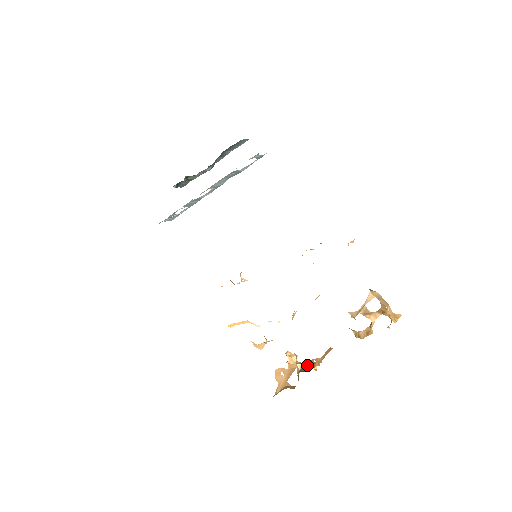
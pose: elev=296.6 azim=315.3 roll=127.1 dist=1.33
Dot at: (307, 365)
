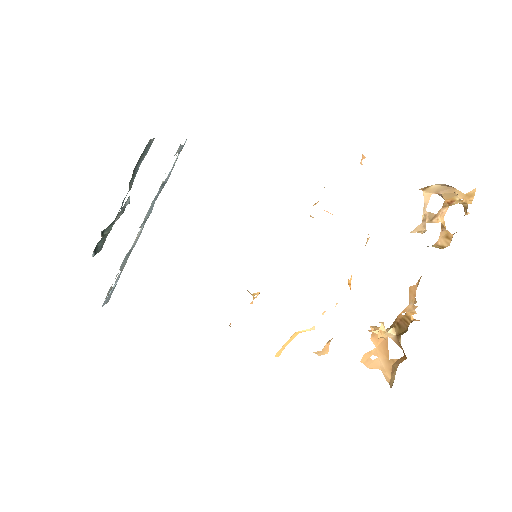
Dot at: (400, 324)
